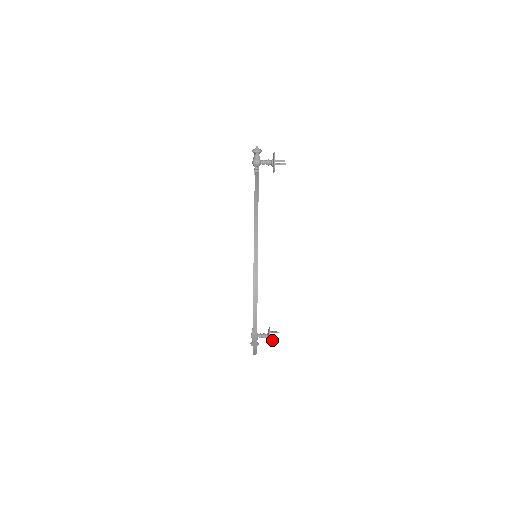
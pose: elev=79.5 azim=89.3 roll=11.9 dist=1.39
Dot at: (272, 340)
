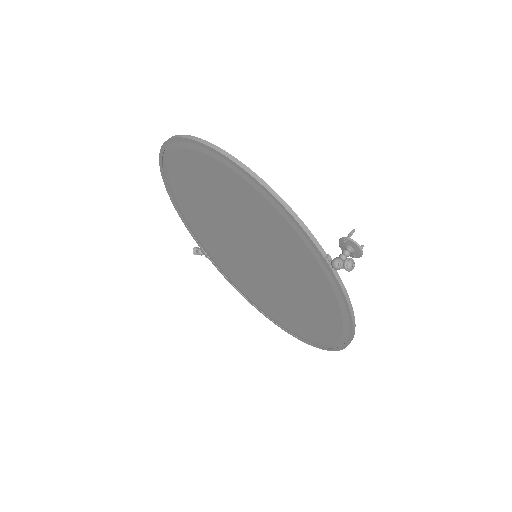
Dot at: (348, 237)
